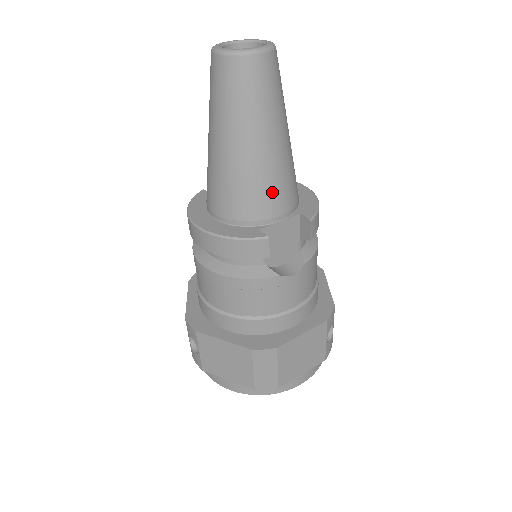
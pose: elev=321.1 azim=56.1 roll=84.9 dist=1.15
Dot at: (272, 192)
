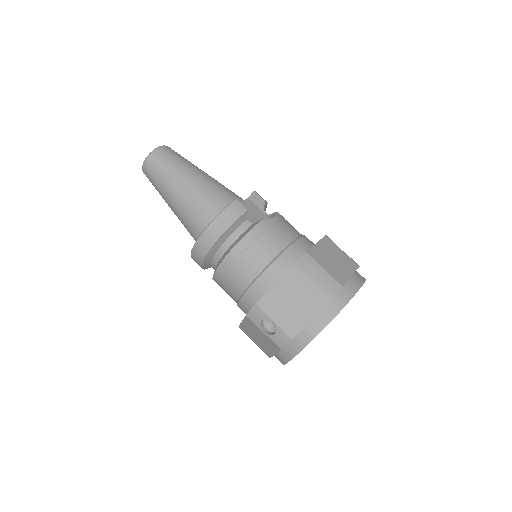
Dot at: (220, 191)
